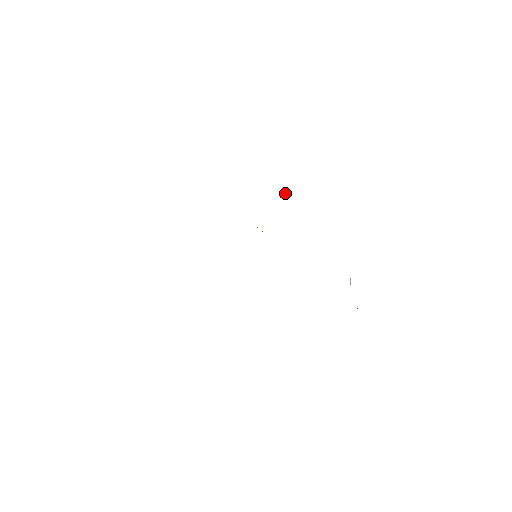
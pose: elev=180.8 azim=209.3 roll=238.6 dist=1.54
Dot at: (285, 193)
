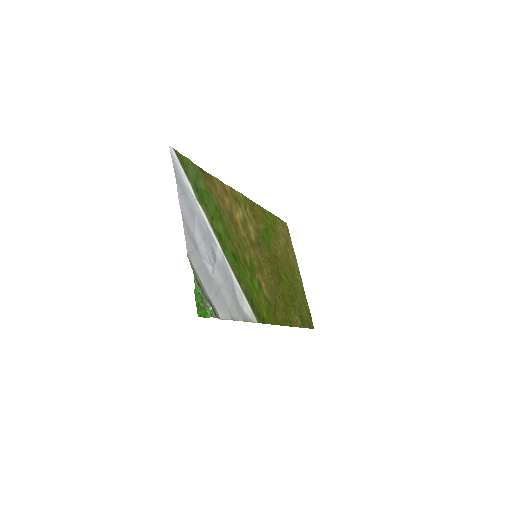
Dot at: (193, 175)
